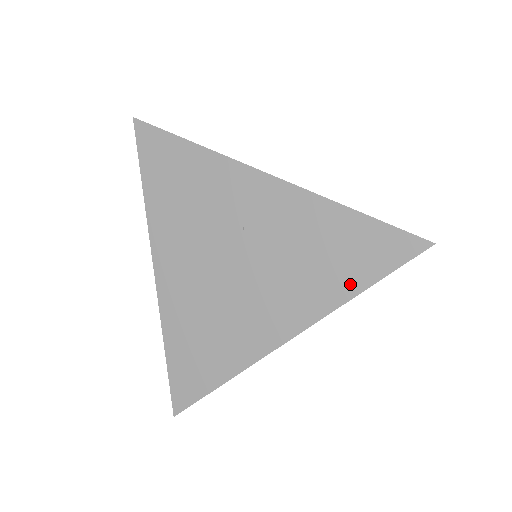
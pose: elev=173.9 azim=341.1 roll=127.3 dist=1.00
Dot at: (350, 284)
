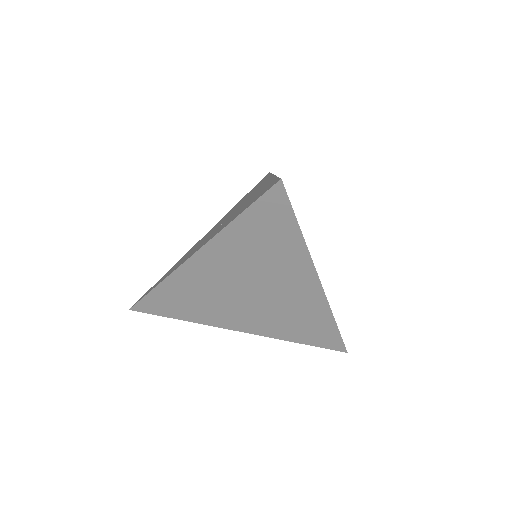
Dot at: (296, 338)
